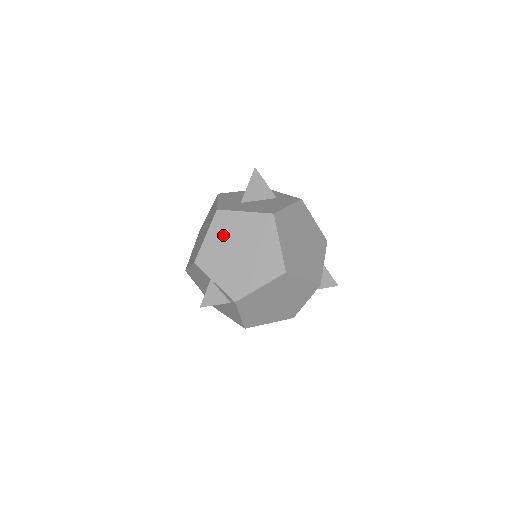
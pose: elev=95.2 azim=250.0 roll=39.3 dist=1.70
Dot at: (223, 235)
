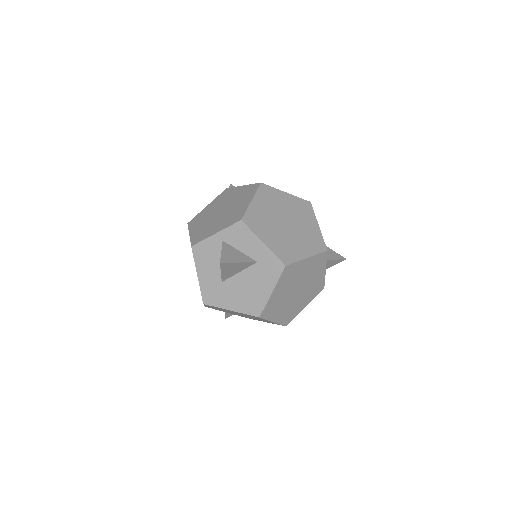
Dot at: occluded
